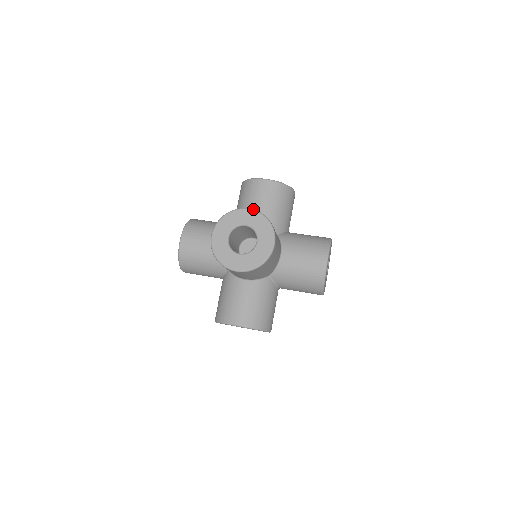
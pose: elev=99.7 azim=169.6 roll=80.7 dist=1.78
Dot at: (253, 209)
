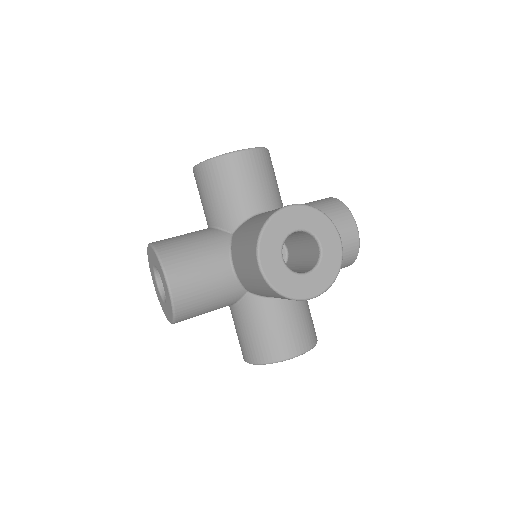
Dot at: occluded
